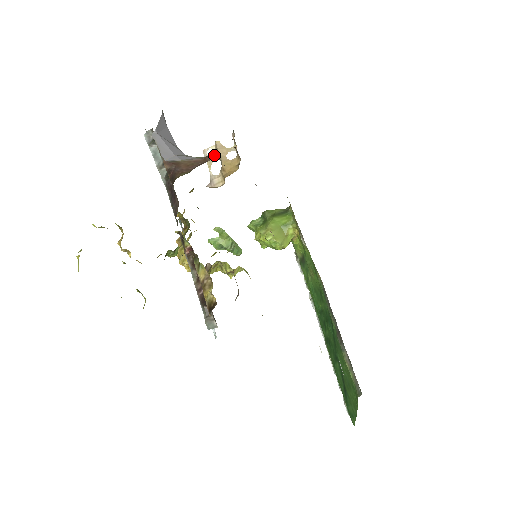
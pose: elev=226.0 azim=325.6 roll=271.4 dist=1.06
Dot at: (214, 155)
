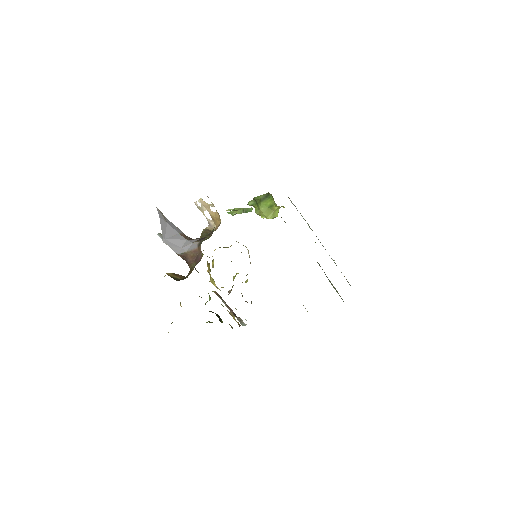
Dot at: (202, 207)
